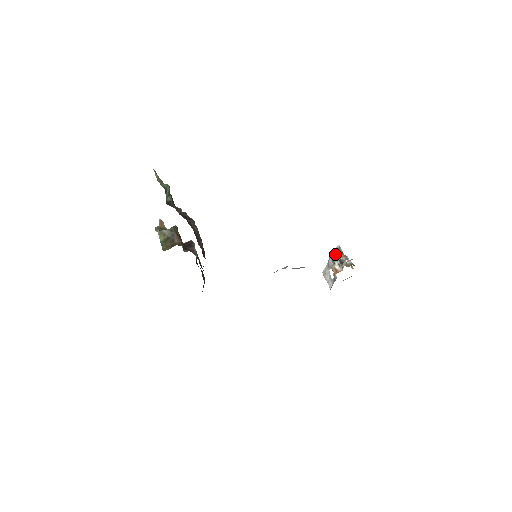
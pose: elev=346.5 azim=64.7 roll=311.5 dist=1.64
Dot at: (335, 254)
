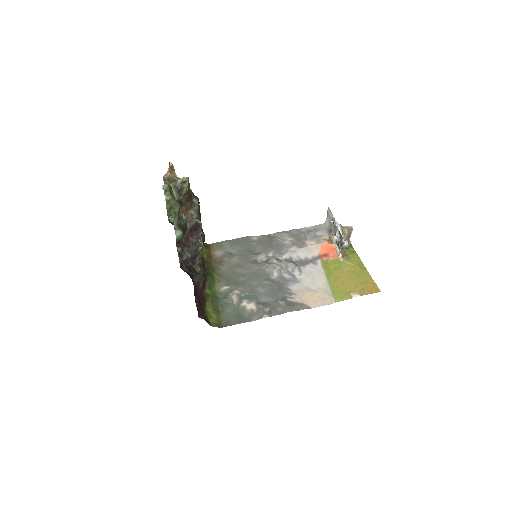
Dot at: (340, 234)
